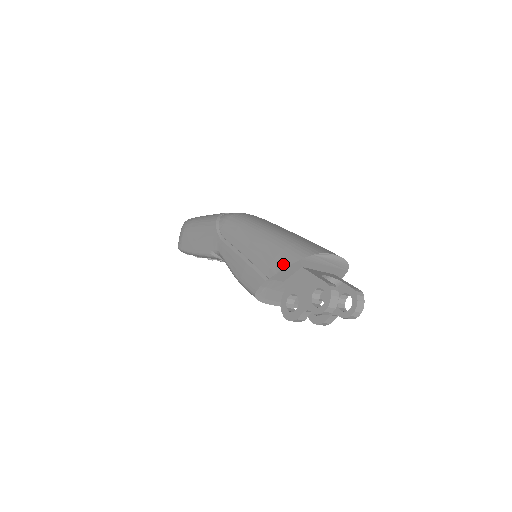
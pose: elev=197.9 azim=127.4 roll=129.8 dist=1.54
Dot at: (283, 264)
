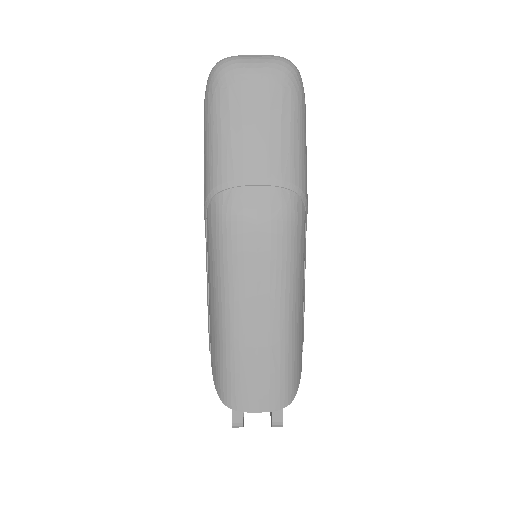
Dot at: (213, 374)
